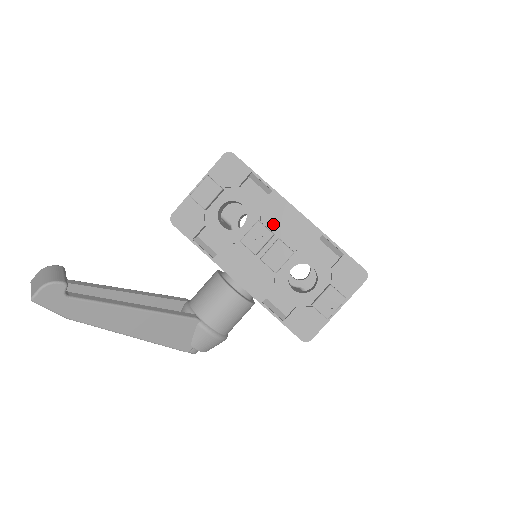
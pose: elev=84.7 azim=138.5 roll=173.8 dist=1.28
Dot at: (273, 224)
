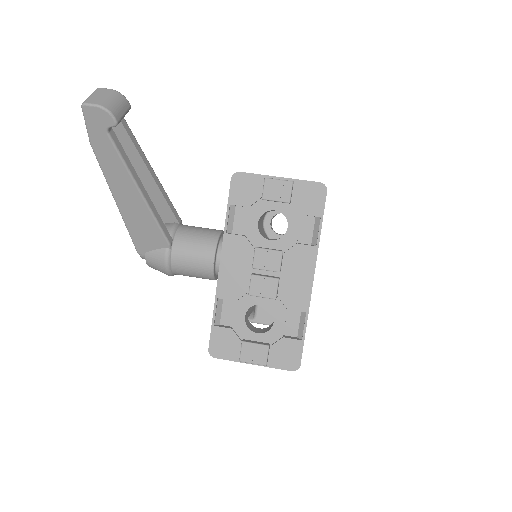
Dot at: (288, 265)
